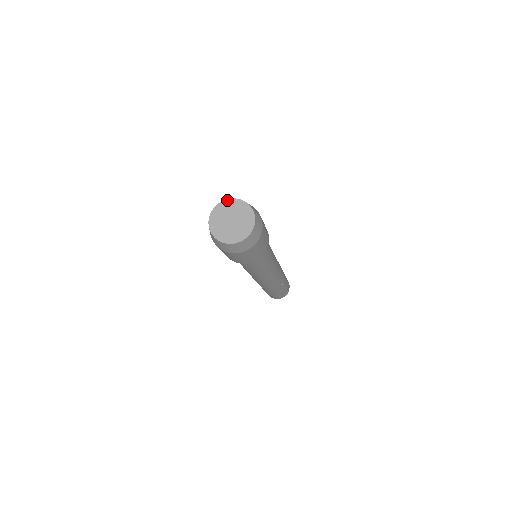
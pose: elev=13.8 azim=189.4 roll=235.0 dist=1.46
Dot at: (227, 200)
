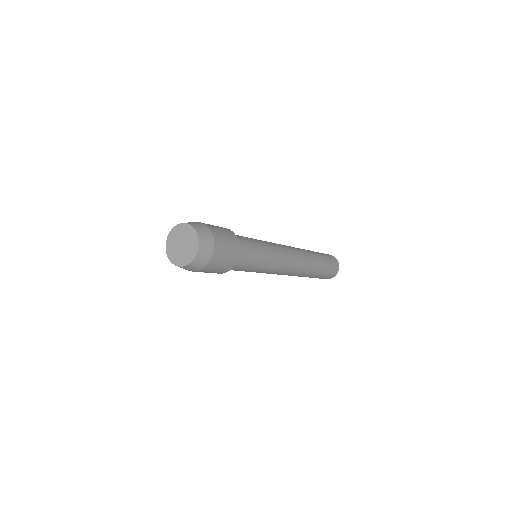
Dot at: (171, 230)
